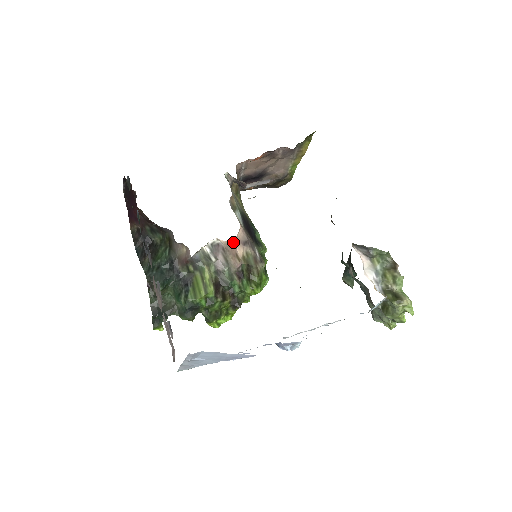
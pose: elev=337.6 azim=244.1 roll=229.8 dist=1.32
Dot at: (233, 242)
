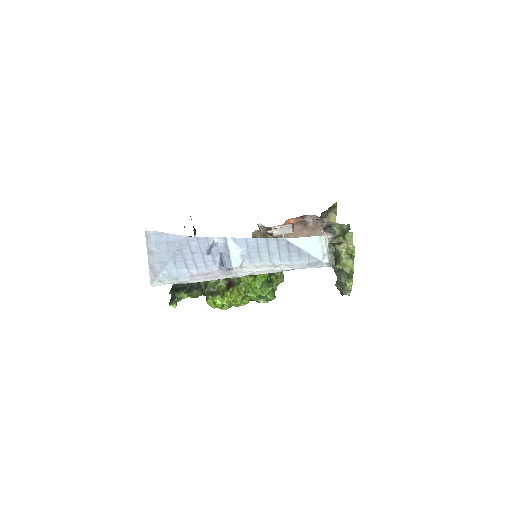
Dot at: occluded
